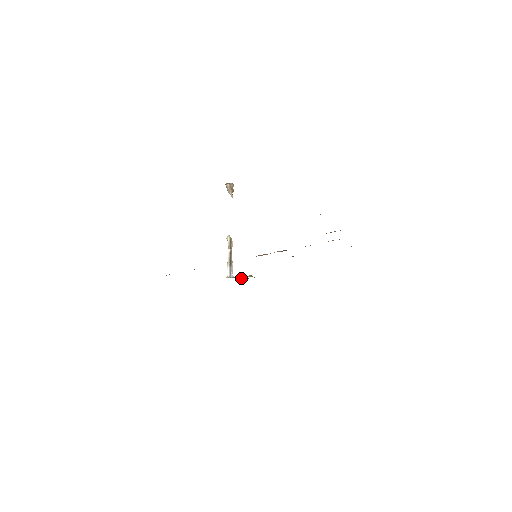
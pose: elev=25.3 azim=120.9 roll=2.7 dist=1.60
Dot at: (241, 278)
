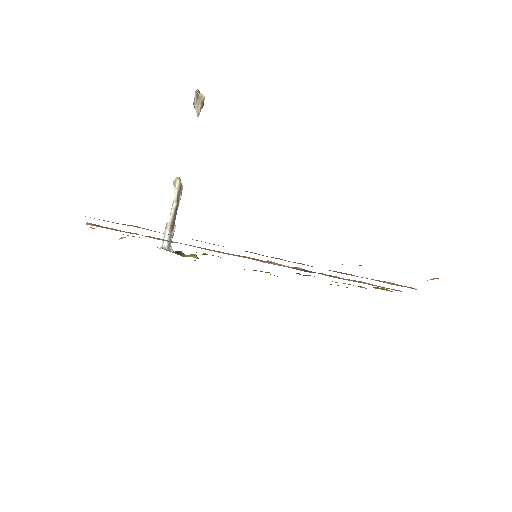
Dot at: (181, 255)
